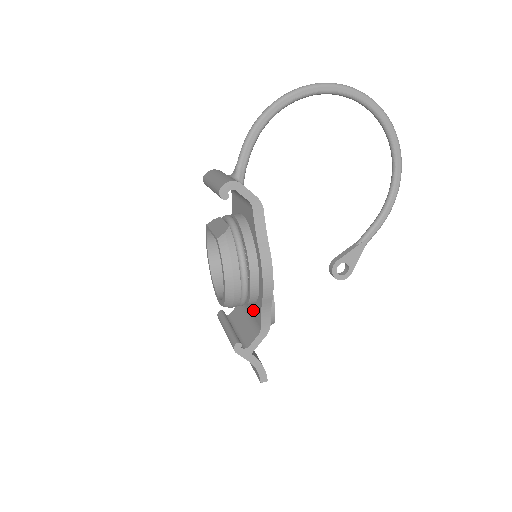
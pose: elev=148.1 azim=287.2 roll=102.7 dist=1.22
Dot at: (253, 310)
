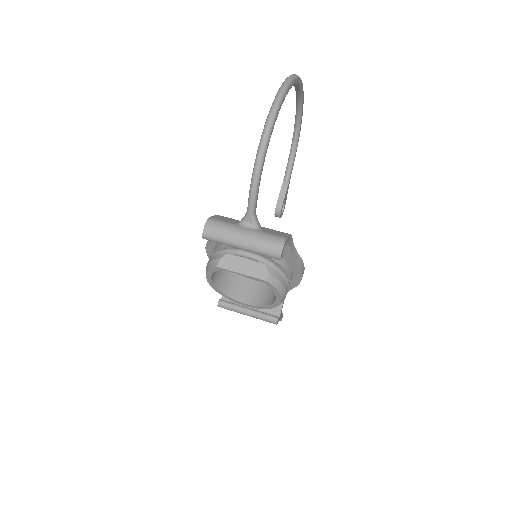
Dot at: occluded
